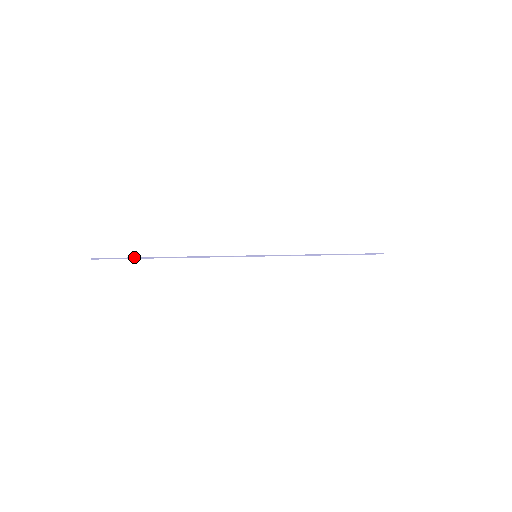
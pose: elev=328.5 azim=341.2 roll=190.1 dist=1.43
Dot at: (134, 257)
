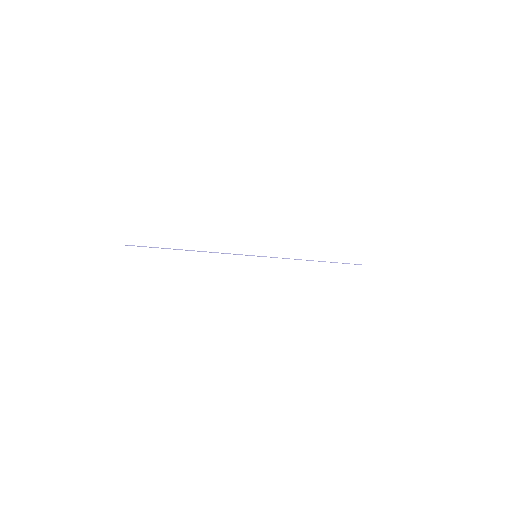
Dot at: (157, 247)
